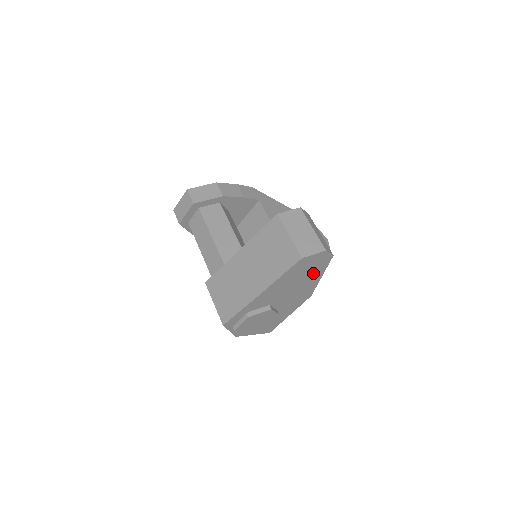
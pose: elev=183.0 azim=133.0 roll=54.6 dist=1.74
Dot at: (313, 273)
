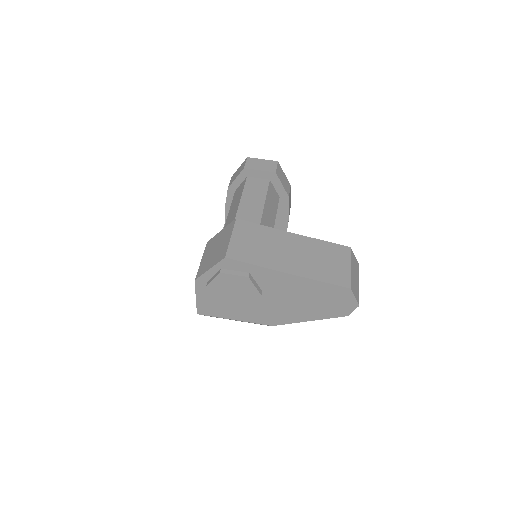
Dot at: (319, 310)
